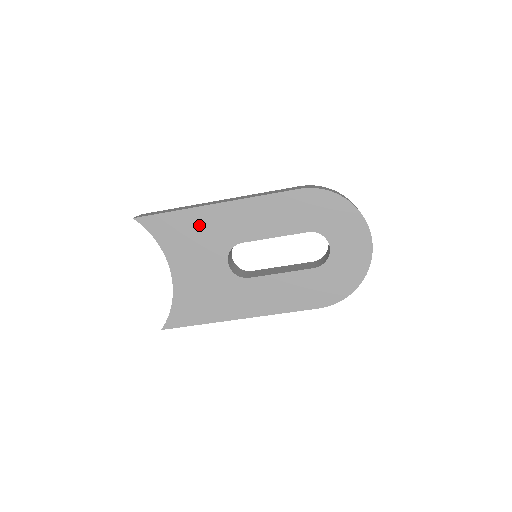
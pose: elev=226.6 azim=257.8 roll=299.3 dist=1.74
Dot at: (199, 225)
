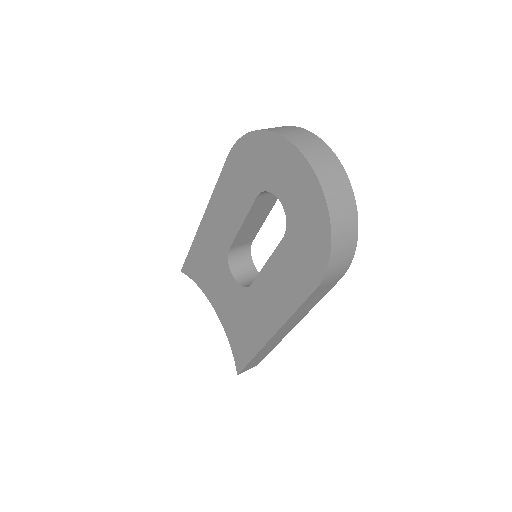
Dot at: (204, 251)
